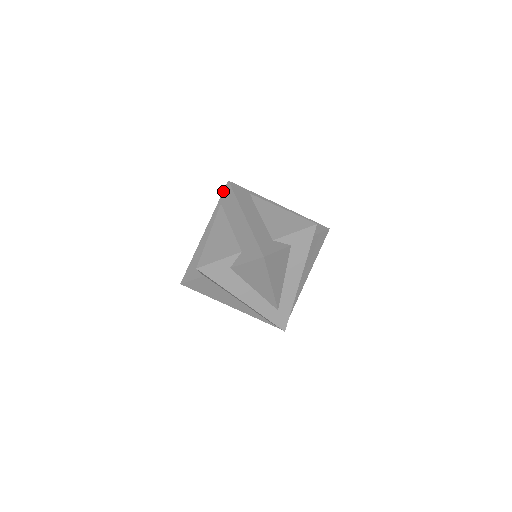
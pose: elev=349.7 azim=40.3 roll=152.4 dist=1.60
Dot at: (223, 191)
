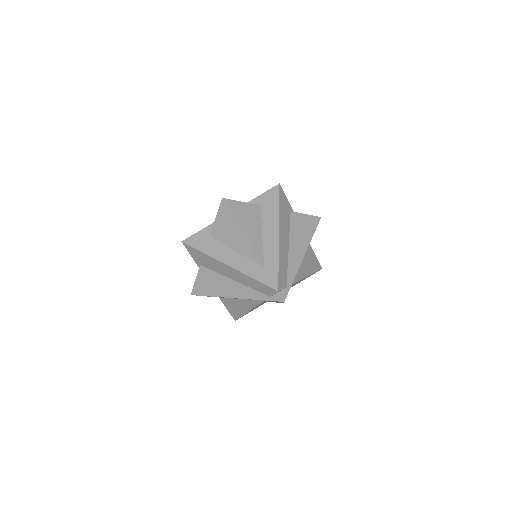
Dot at: occluded
